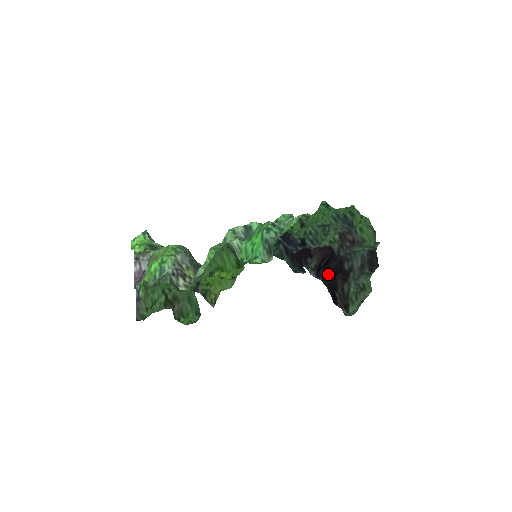
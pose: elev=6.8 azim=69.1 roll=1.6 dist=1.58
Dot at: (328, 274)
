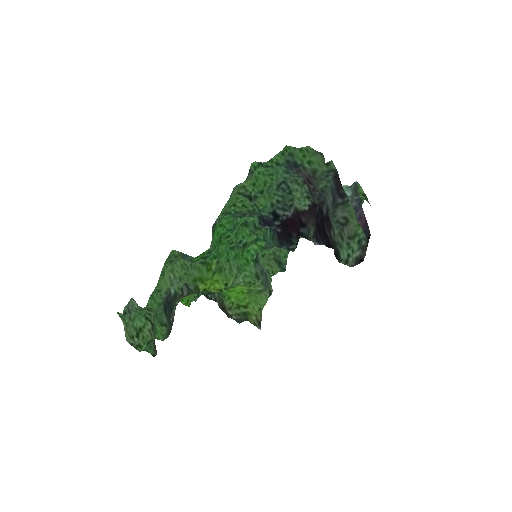
Dot at: (321, 232)
